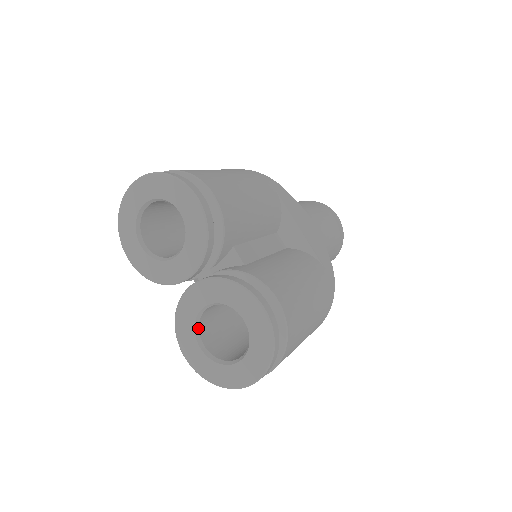
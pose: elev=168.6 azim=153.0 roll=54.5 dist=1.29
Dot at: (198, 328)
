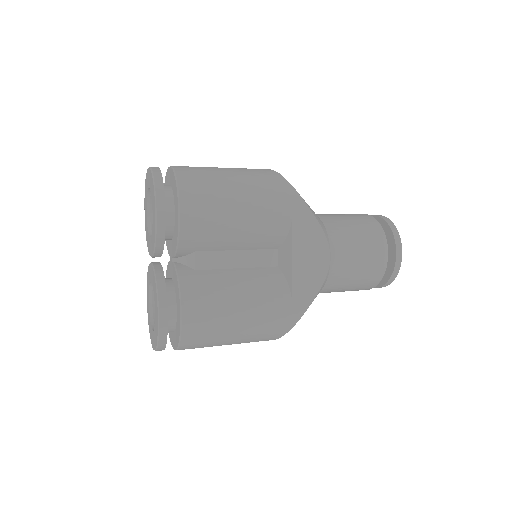
Dot at: (152, 290)
